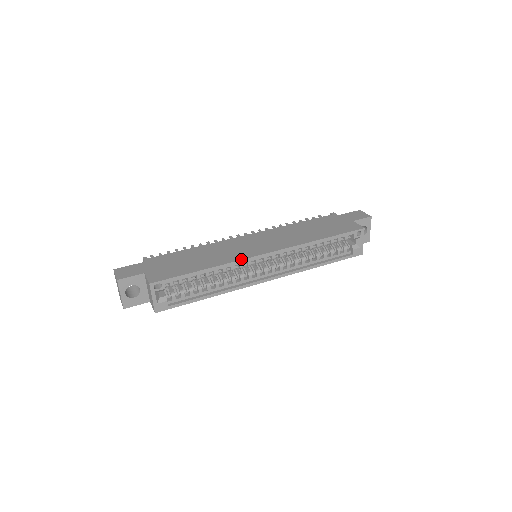
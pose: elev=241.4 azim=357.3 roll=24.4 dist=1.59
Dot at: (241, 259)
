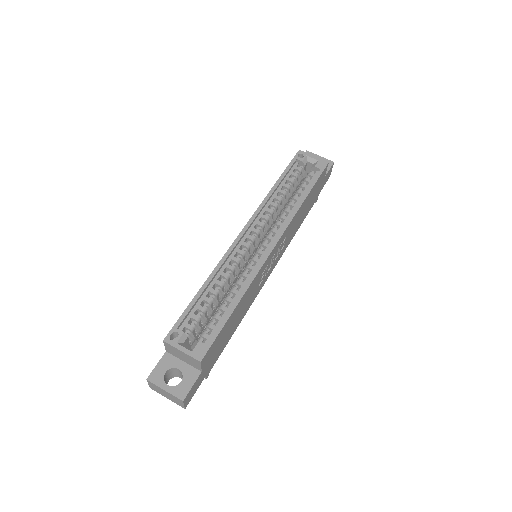
Dot at: (225, 253)
